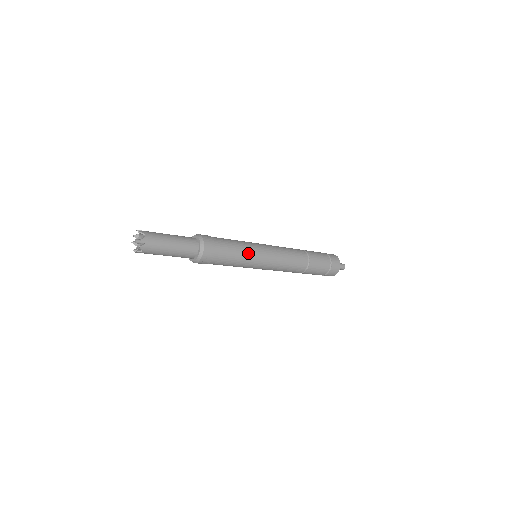
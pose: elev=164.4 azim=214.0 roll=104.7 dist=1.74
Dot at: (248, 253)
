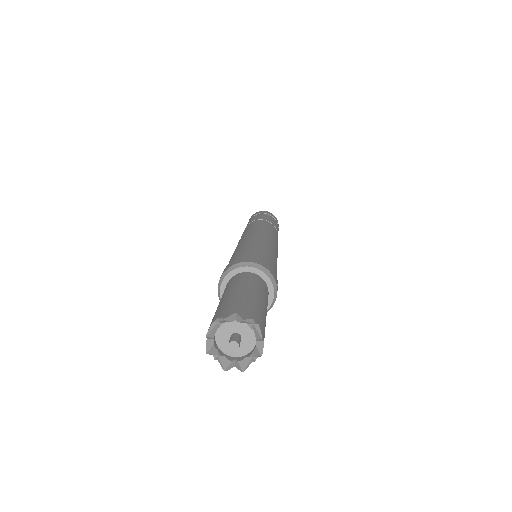
Dot at: (276, 258)
